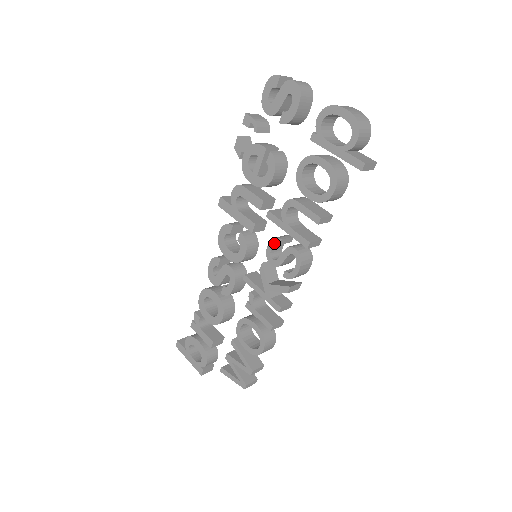
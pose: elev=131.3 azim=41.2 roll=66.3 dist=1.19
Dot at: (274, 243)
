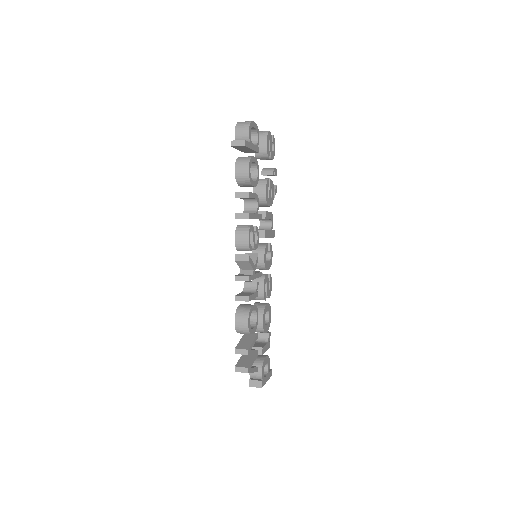
Dot at: occluded
